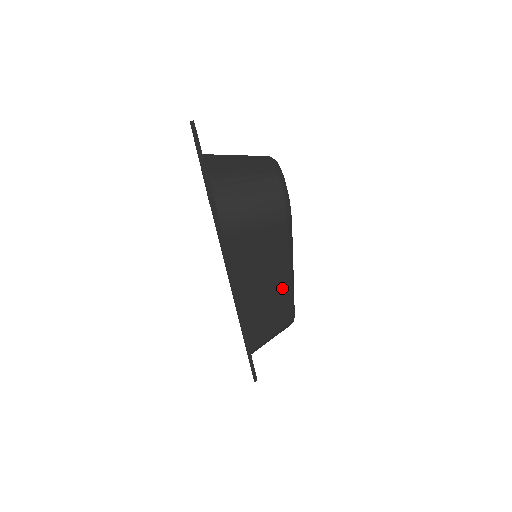
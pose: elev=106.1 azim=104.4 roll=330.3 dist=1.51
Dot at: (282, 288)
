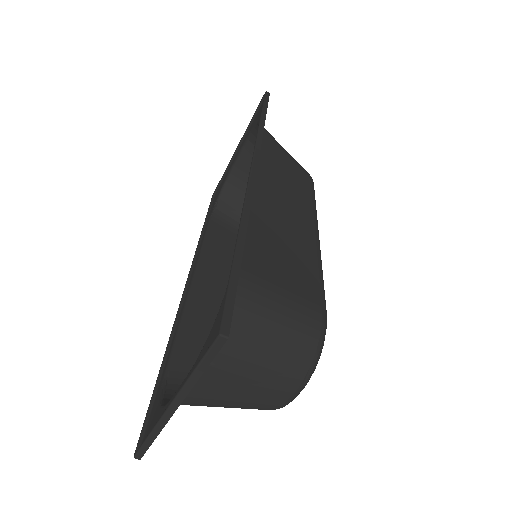
Dot at: occluded
